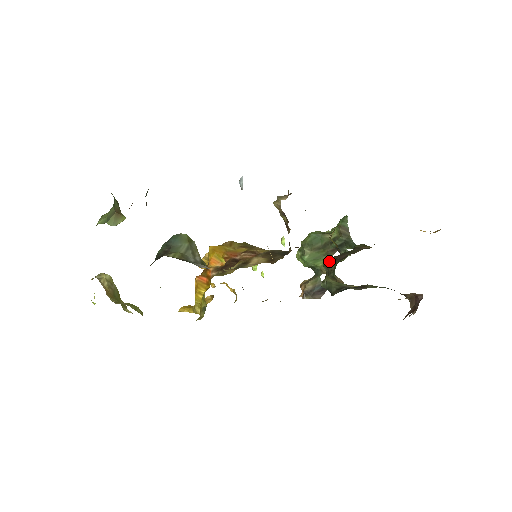
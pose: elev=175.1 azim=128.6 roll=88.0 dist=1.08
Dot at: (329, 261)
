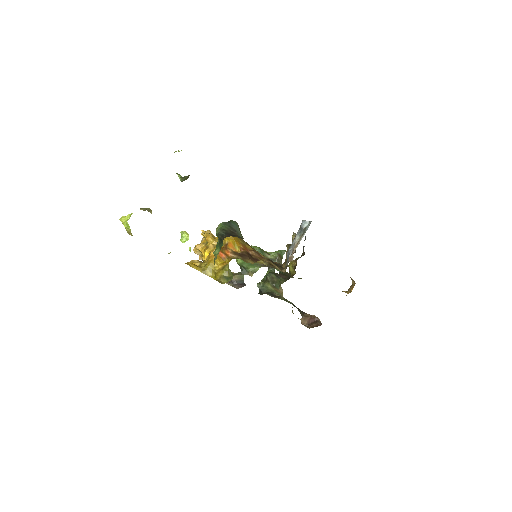
Dot at: (274, 275)
